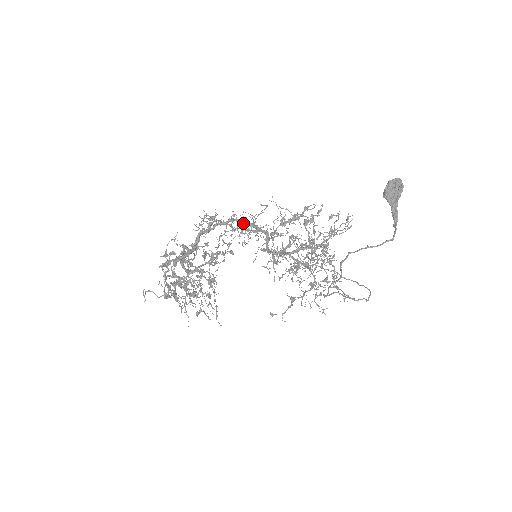
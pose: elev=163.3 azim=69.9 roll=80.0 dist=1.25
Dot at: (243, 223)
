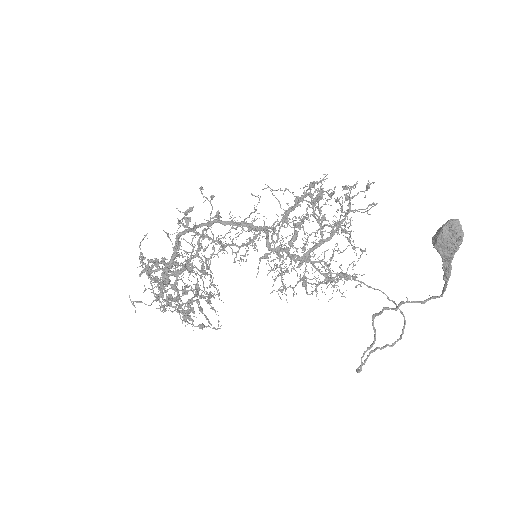
Dot at: (233, 225)
